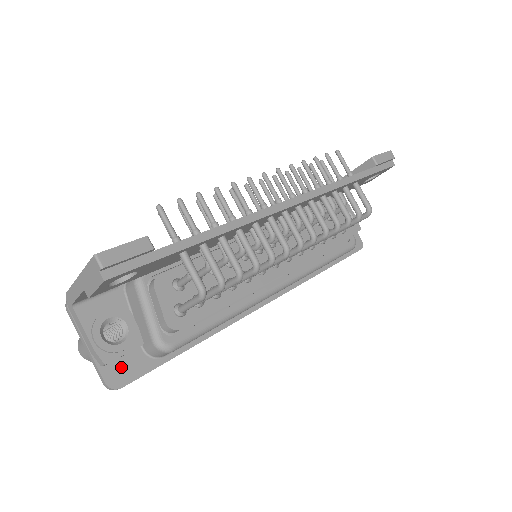
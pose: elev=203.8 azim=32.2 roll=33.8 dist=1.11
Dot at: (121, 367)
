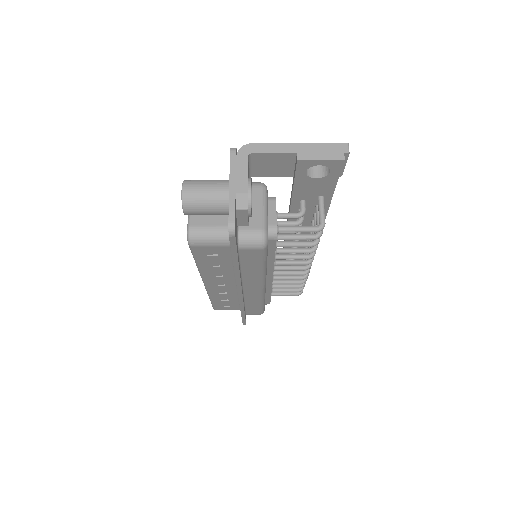
Dot at: (236, 224)
